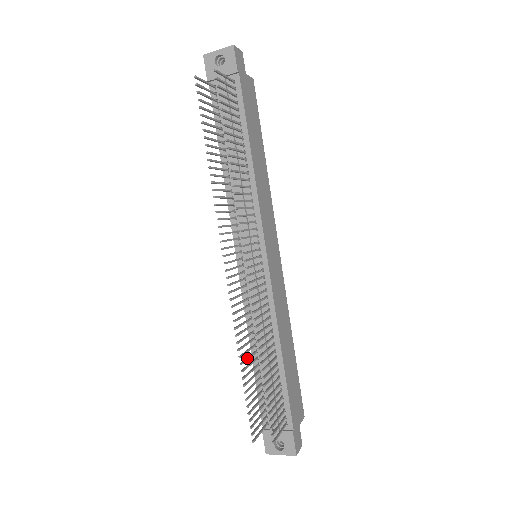
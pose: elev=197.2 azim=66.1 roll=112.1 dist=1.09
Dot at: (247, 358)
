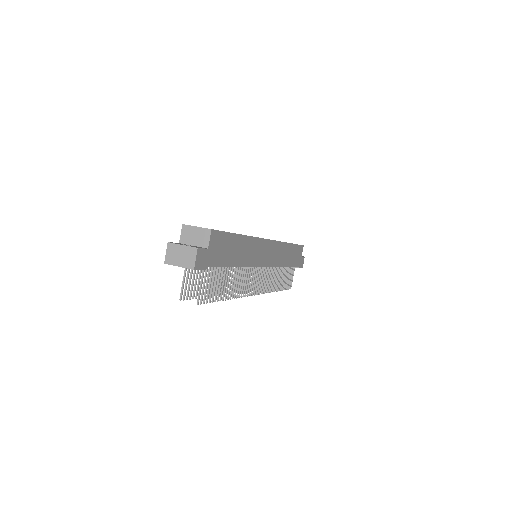
Dot at: occluded
